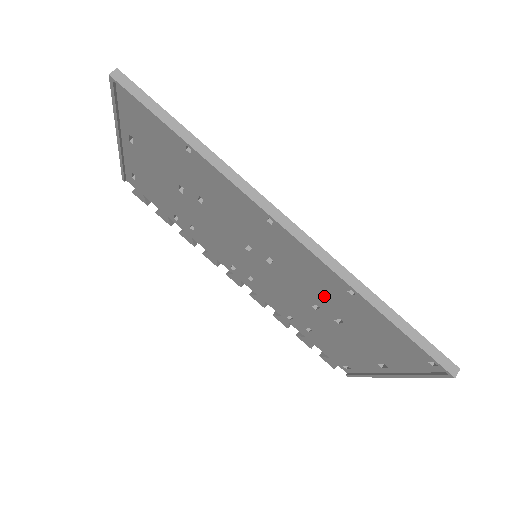
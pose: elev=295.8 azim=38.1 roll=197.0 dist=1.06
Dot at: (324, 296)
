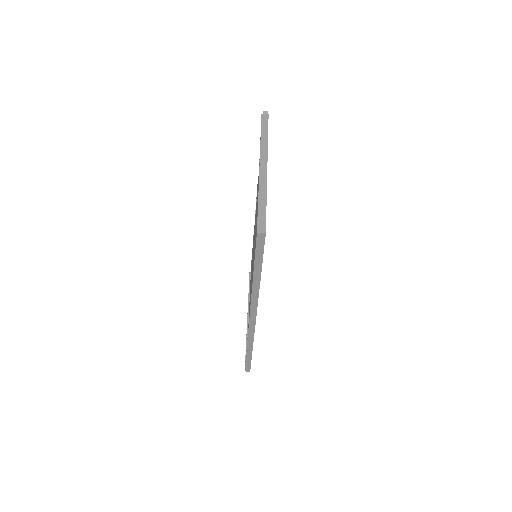
Dot at: occluded
